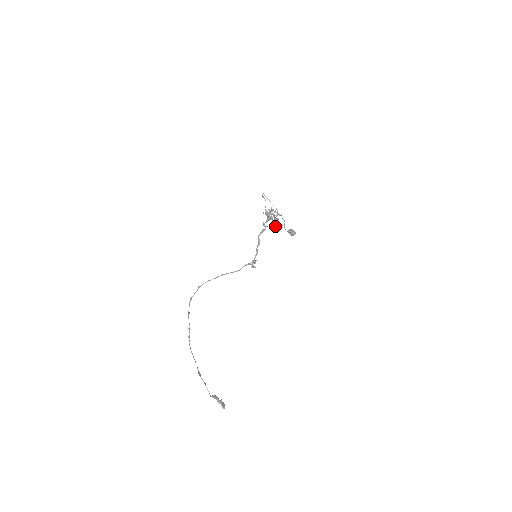
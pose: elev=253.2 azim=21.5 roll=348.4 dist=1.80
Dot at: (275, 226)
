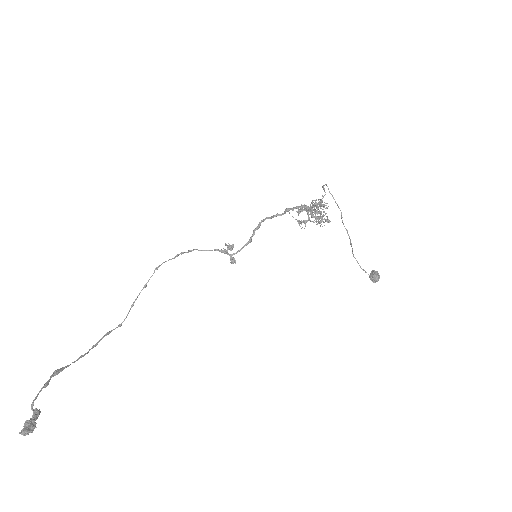
Dot at: occluded
